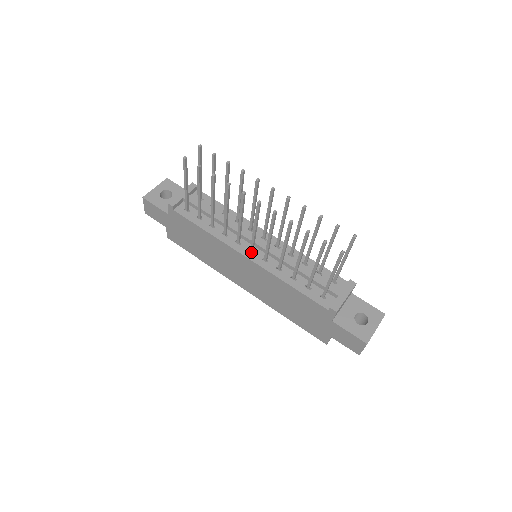
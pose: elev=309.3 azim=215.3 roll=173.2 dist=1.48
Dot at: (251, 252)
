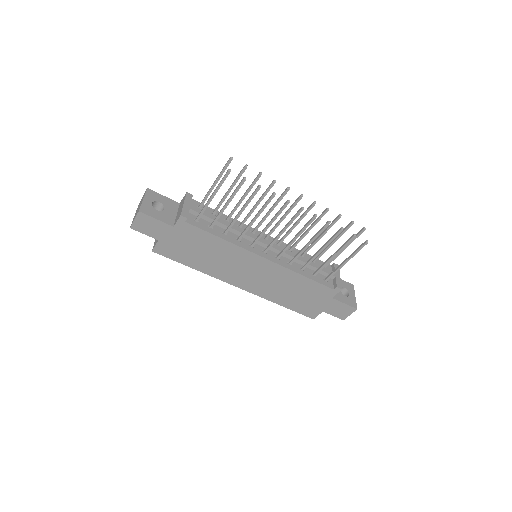
Dot at: (265, 253)
